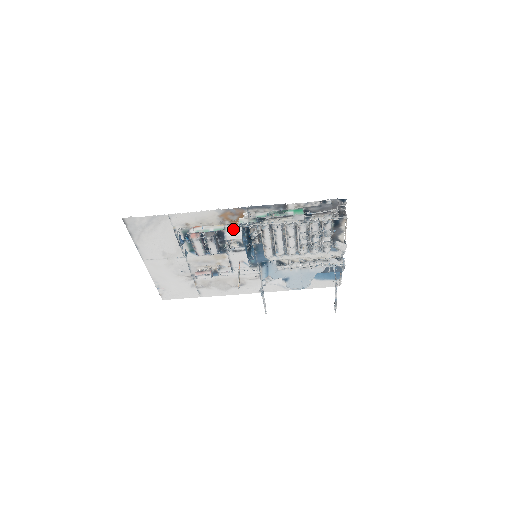
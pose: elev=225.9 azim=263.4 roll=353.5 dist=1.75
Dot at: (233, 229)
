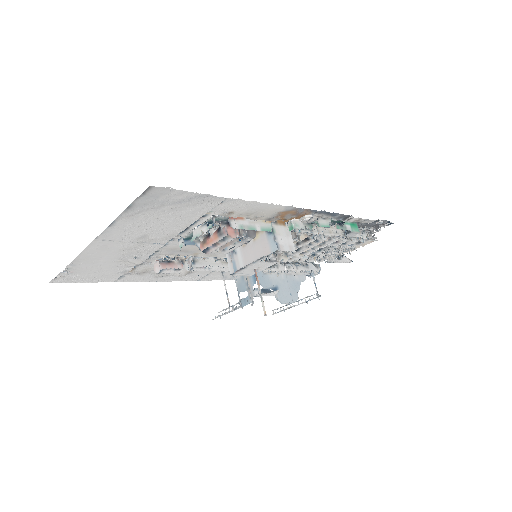
Dot at: (283, 232)
